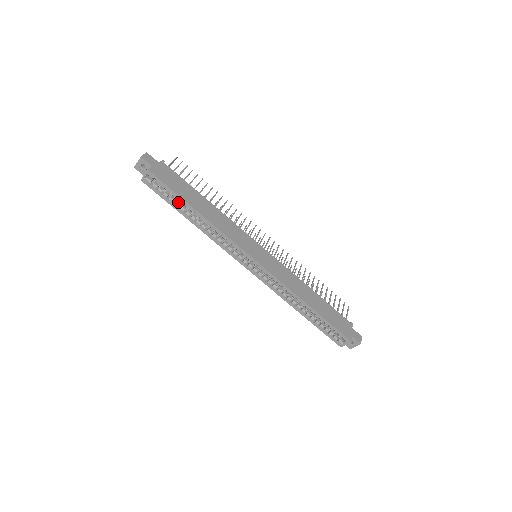
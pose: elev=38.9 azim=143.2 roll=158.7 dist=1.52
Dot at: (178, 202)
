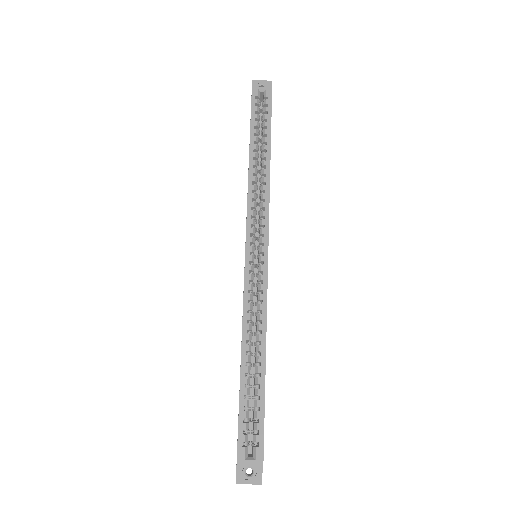
Dot at: occluded
